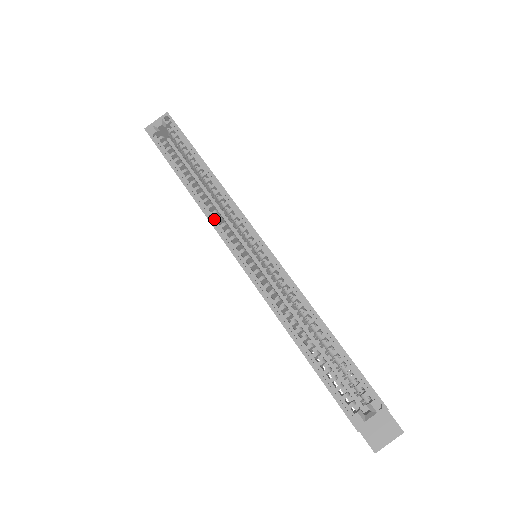
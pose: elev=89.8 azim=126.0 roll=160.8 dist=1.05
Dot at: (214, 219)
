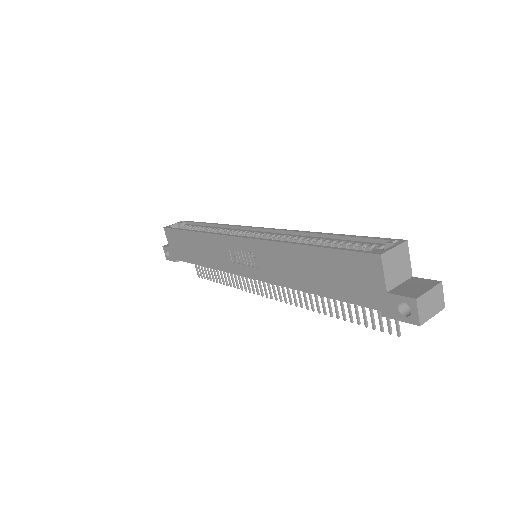
Dot at: occluded
